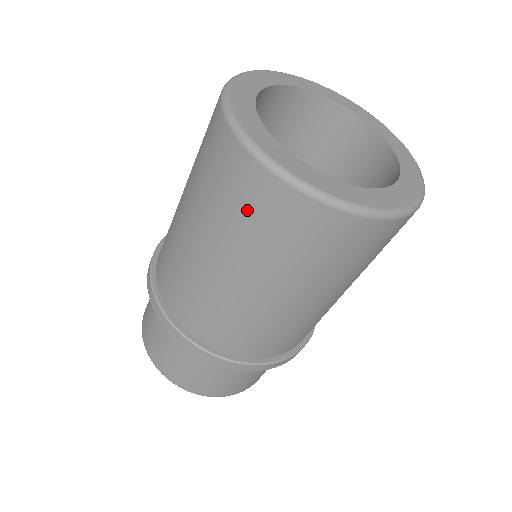
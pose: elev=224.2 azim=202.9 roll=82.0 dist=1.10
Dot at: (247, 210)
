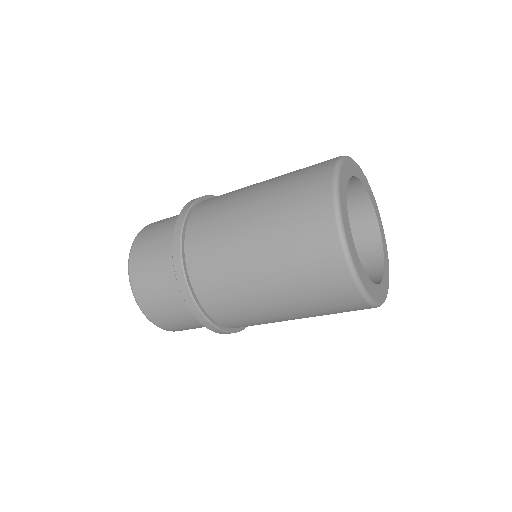
Dot at: (304, 238)
